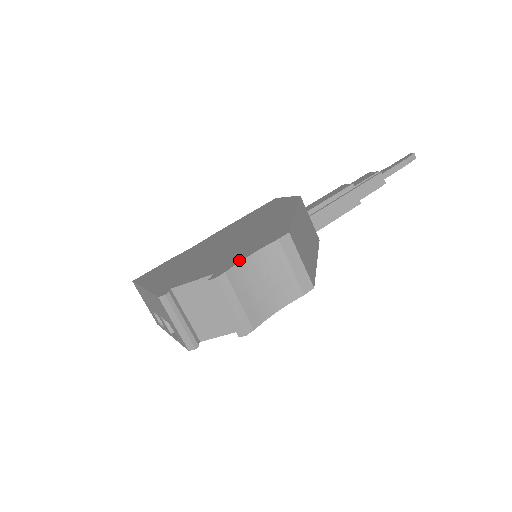
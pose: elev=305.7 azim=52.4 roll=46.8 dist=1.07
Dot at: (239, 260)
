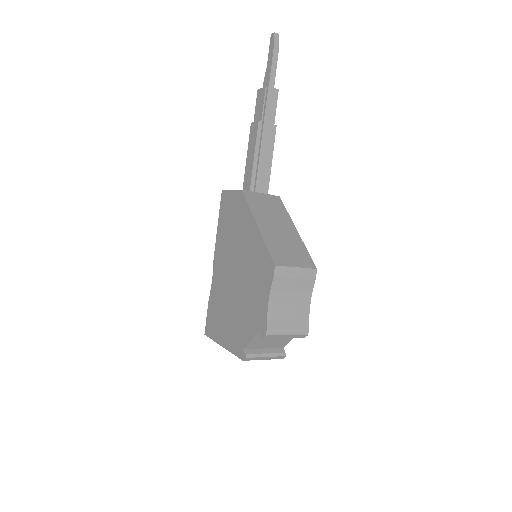
Dot at: (265, 310)
